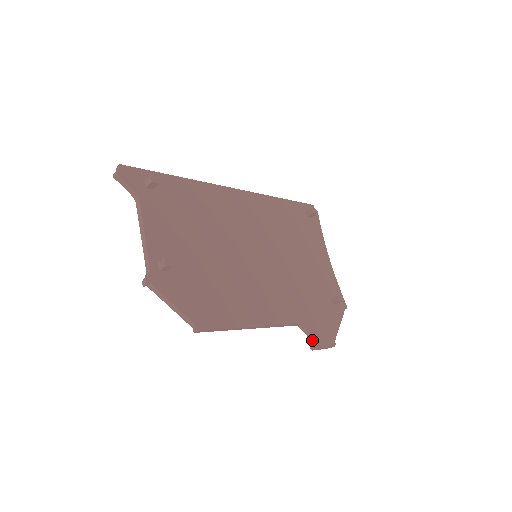
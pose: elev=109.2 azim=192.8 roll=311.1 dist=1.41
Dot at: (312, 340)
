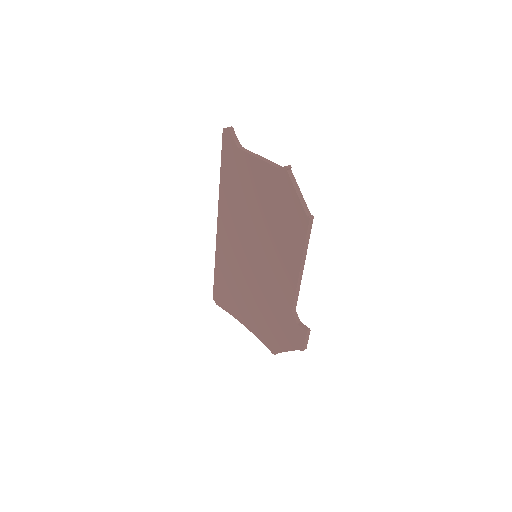
Dot at: (304, 325)
